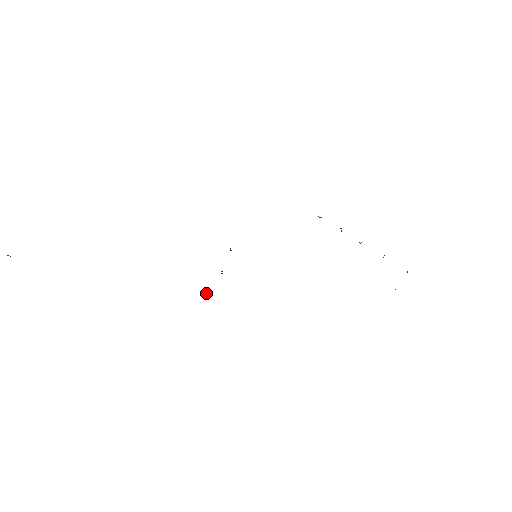
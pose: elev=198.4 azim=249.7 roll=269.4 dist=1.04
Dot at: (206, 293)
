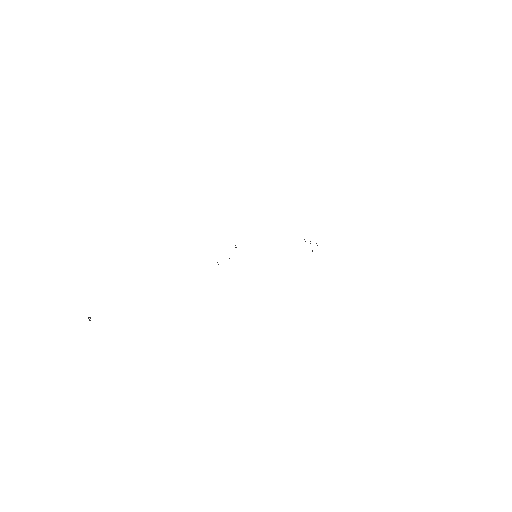
Dot at: occluded
